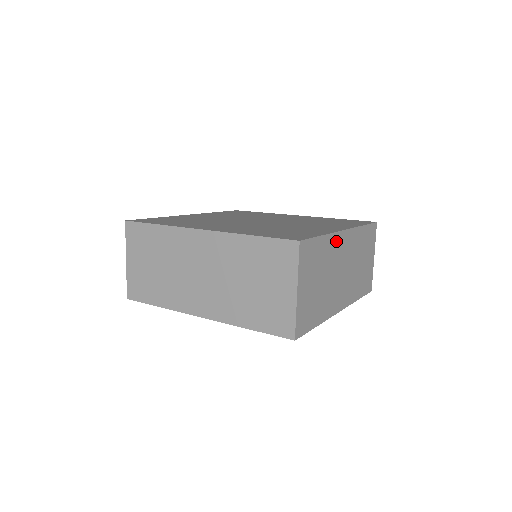
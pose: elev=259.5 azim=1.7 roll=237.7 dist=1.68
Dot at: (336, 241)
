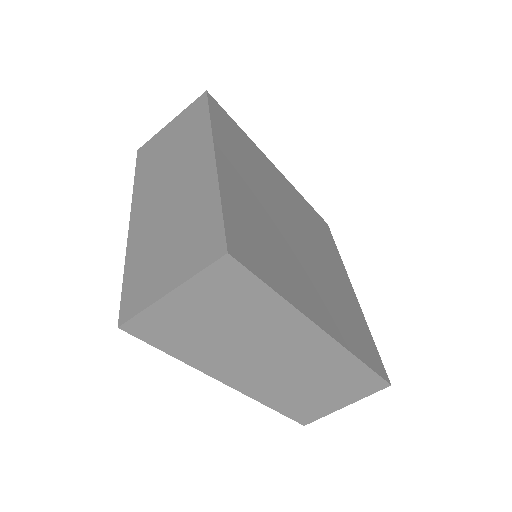
Dot at: occluded
